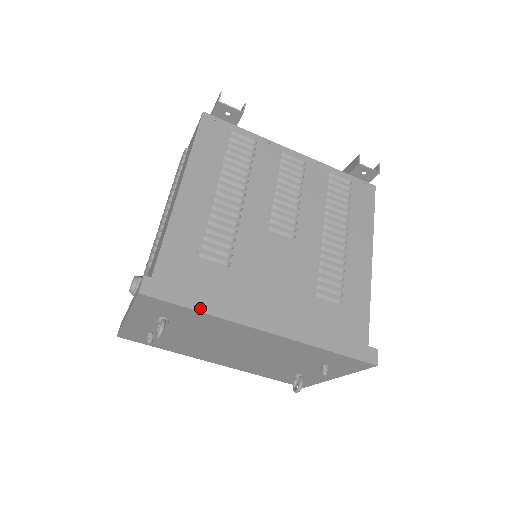
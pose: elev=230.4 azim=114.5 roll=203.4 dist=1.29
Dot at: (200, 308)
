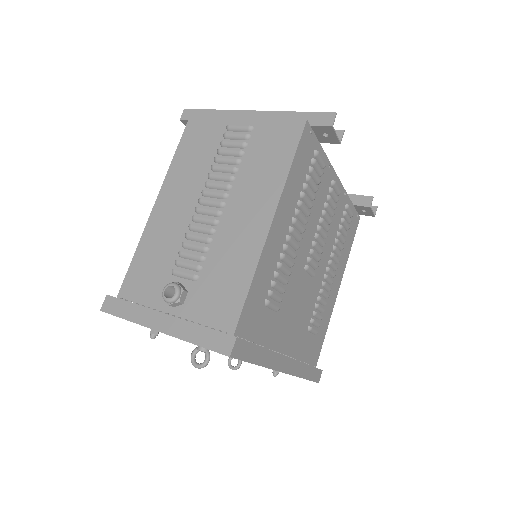
Dot at: (259, 362)
